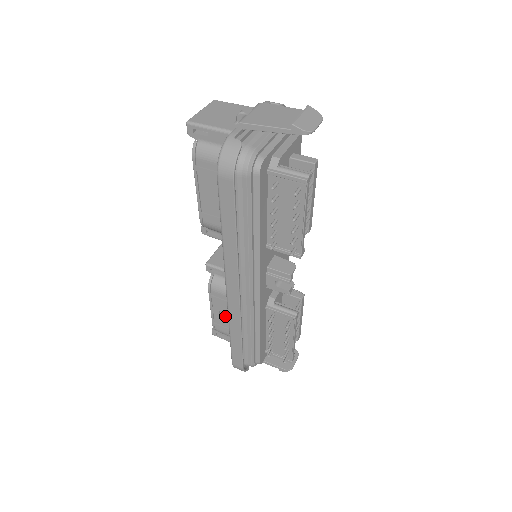
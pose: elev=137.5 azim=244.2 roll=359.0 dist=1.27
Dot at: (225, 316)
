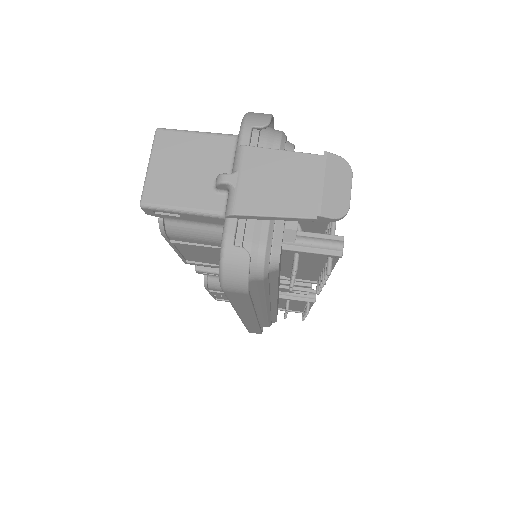
Dot at: occluded
